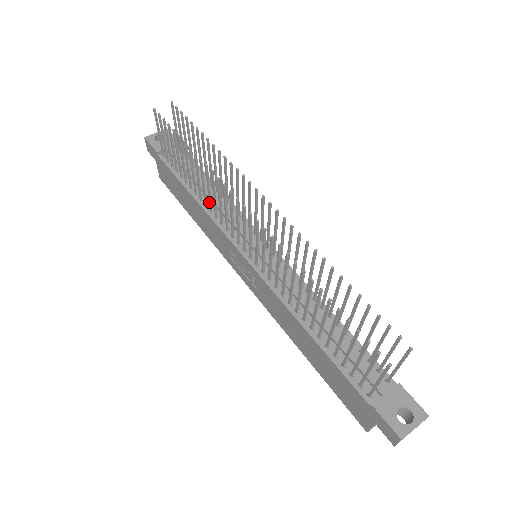
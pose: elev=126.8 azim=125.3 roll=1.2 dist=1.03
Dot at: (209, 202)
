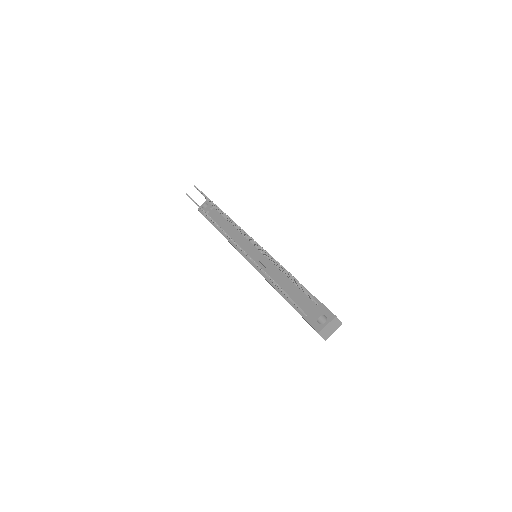
Dot at: occluded
